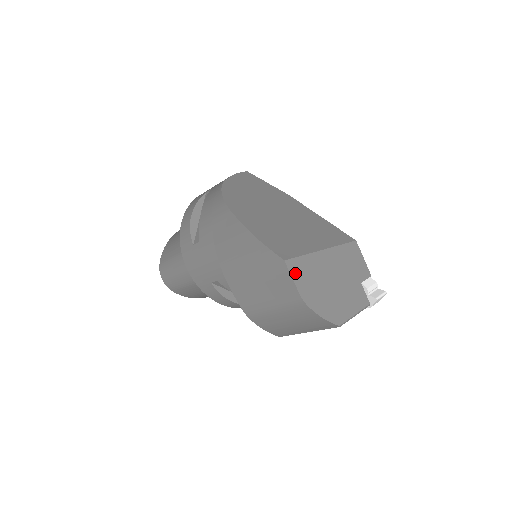
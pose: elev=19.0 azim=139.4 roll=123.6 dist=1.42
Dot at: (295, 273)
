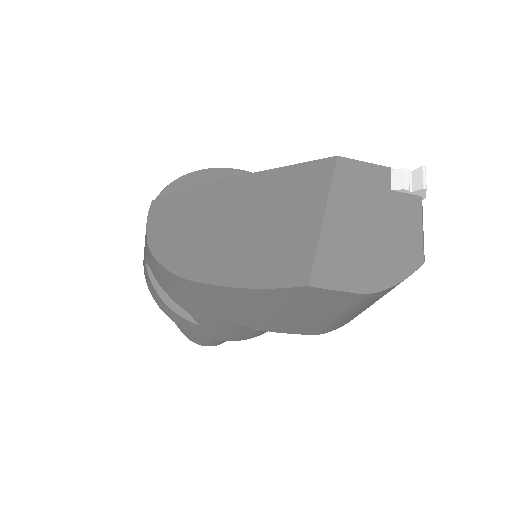
Dot at: (331, 281)
